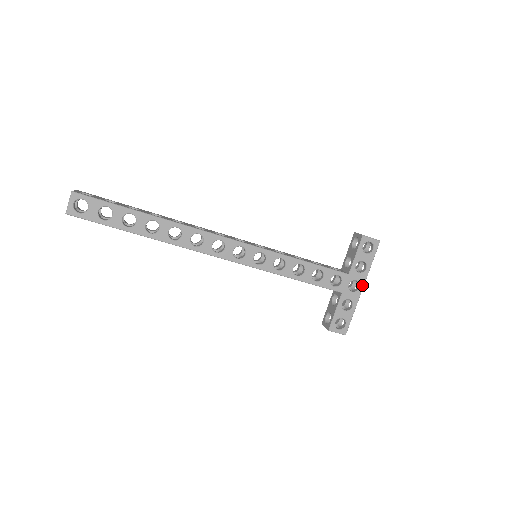
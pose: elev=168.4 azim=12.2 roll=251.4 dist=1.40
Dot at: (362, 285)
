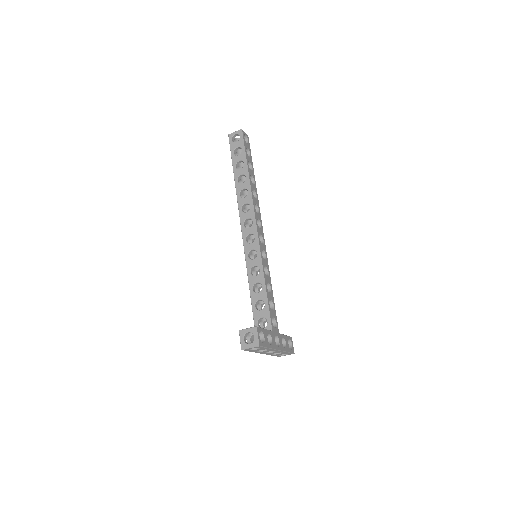
Dot at: (279, 348)
